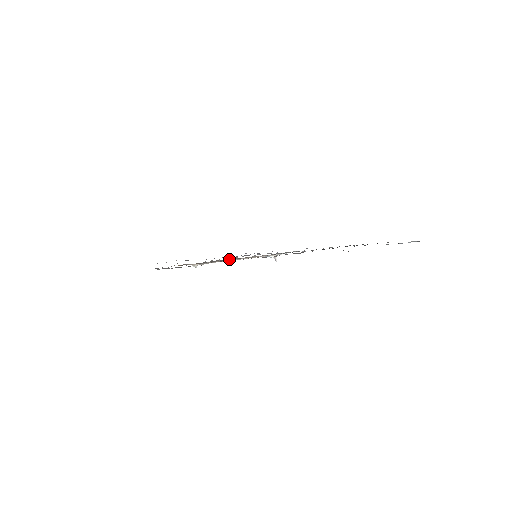
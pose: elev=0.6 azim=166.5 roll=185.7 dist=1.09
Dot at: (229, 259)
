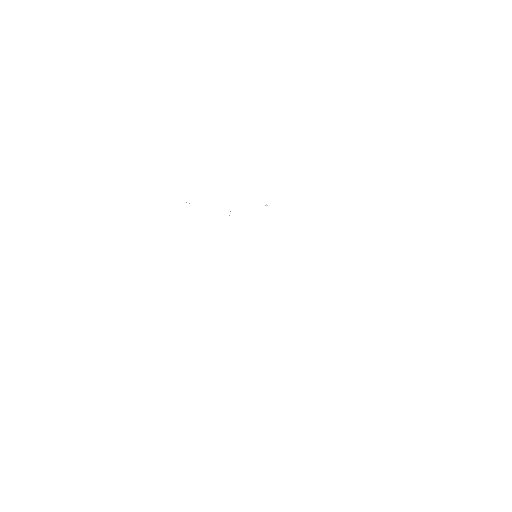
Dot at: occluded
